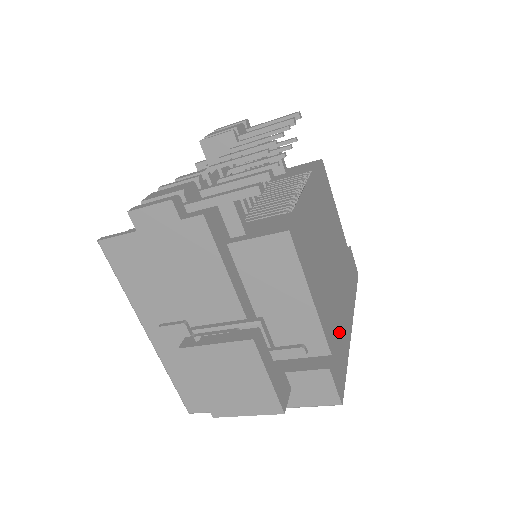
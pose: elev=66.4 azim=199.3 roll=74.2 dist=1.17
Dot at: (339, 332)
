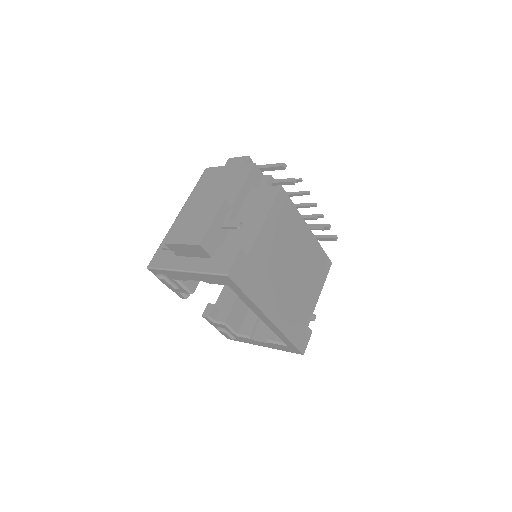
Dot at: (261, 280)
